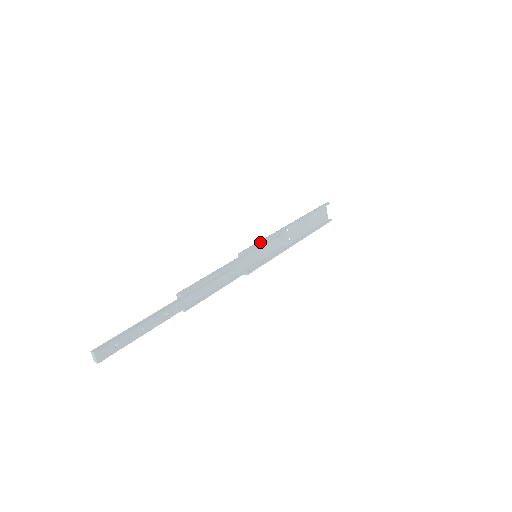
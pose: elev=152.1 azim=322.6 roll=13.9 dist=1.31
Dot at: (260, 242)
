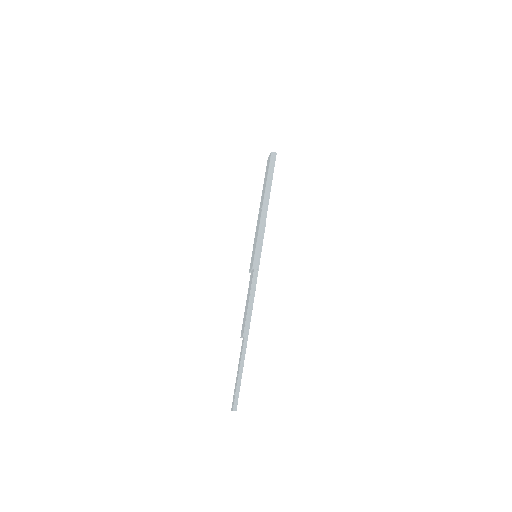
Dot at: (261, 248)
